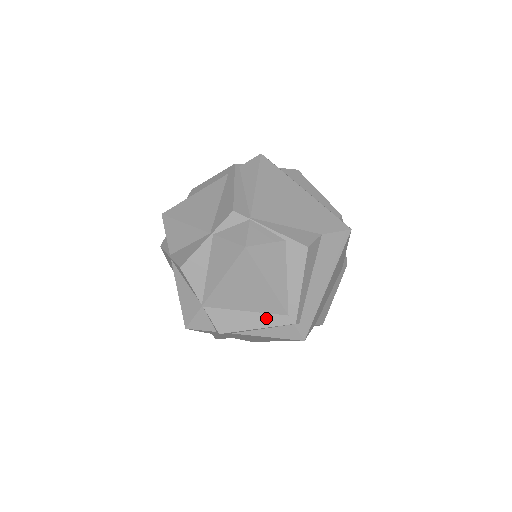
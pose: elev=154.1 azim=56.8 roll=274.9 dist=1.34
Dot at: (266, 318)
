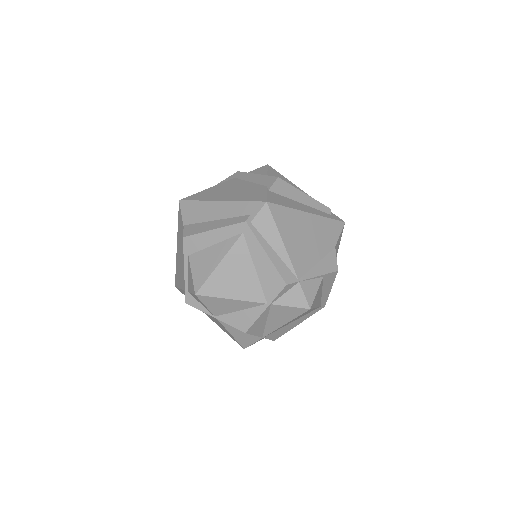
Dot at: (306, 316)
